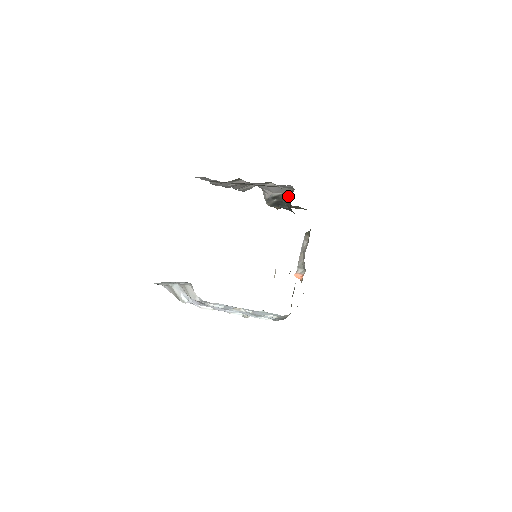
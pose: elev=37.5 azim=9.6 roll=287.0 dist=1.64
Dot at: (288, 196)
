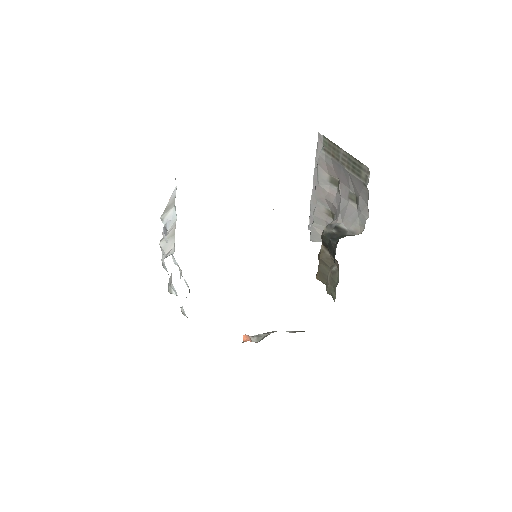
Dot at: (349, 235)
